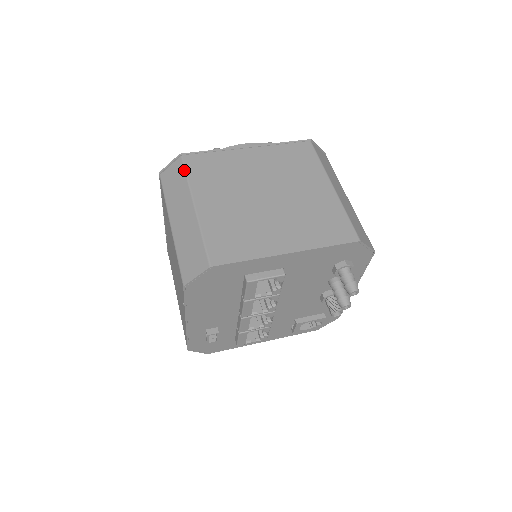
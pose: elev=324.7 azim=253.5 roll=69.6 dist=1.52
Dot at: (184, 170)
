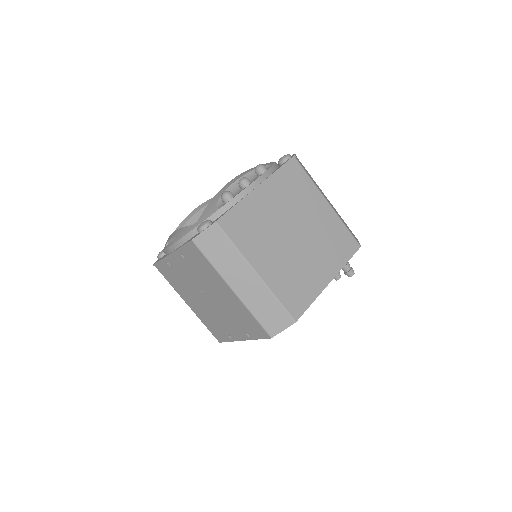
Dot at: (228, 239)
